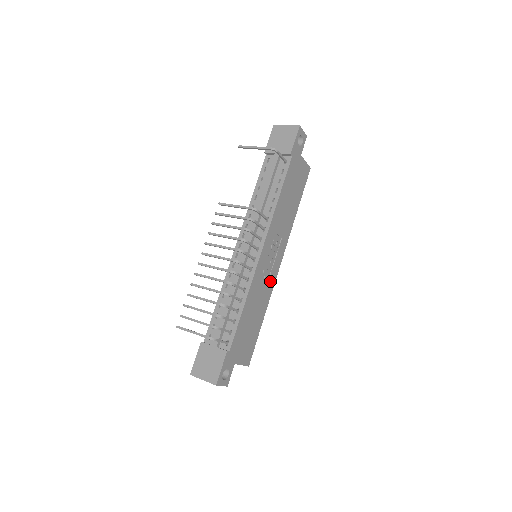
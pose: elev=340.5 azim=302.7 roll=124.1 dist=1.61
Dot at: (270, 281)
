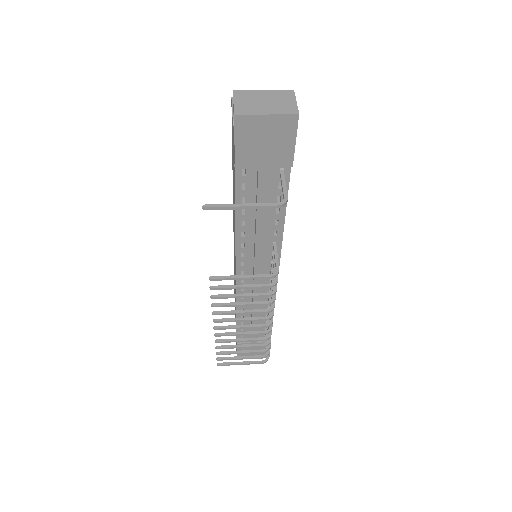
Dot at: occluded
